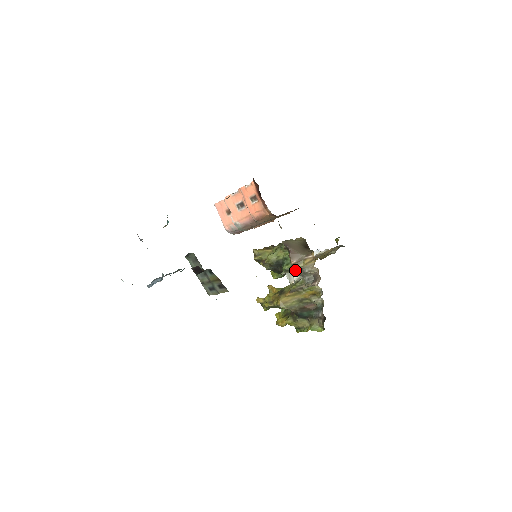
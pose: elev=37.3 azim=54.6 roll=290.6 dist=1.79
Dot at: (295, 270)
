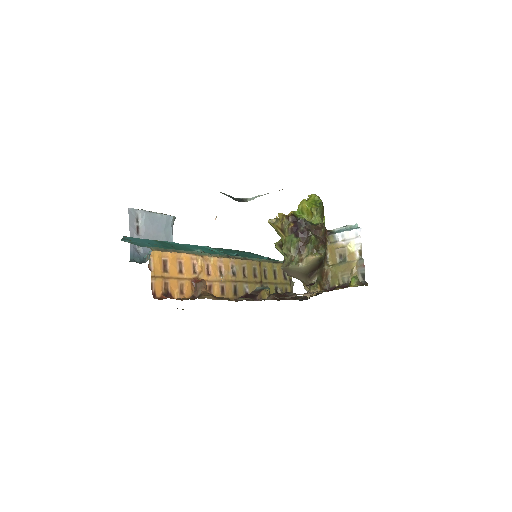
Dot at: occluded
